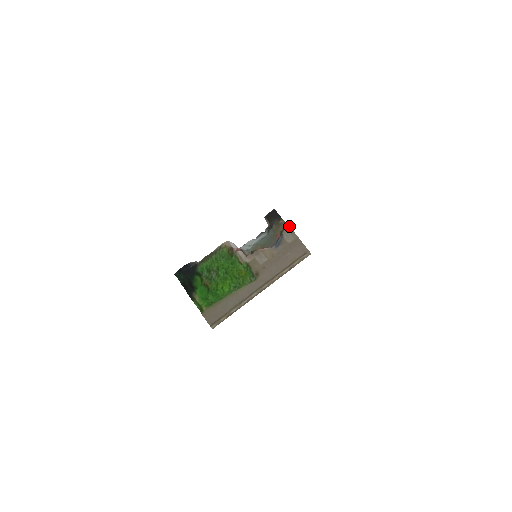
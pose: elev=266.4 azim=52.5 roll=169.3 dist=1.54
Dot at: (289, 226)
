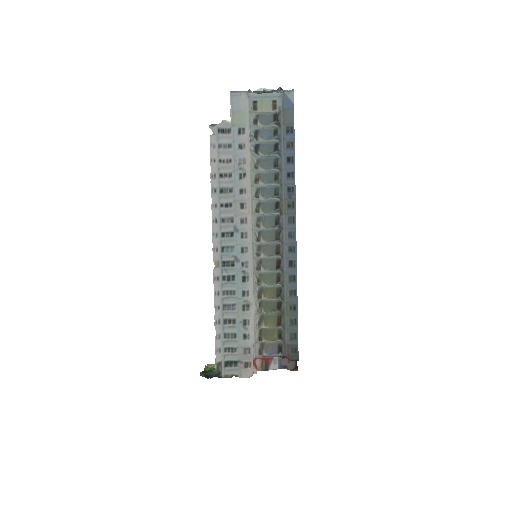
Dot at: occluded
